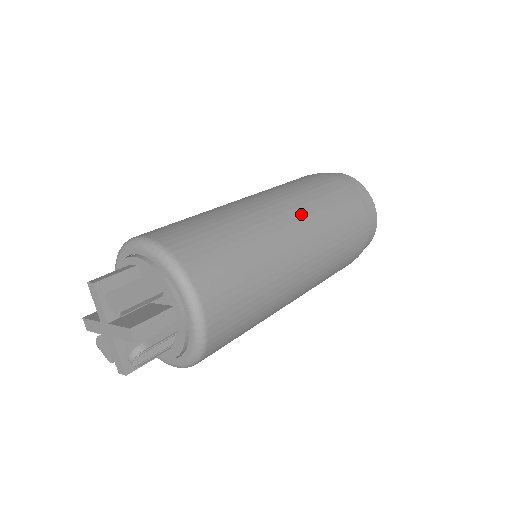
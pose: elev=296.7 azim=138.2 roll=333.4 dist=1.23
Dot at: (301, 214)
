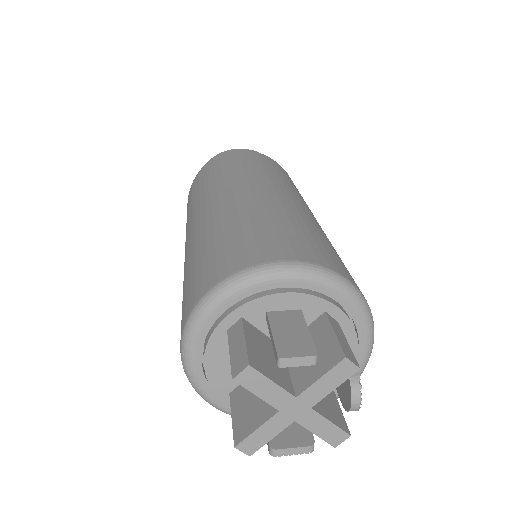
Dot at: (265, 180)
